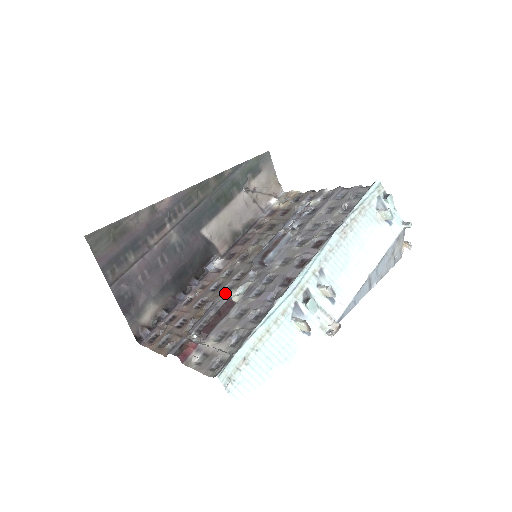
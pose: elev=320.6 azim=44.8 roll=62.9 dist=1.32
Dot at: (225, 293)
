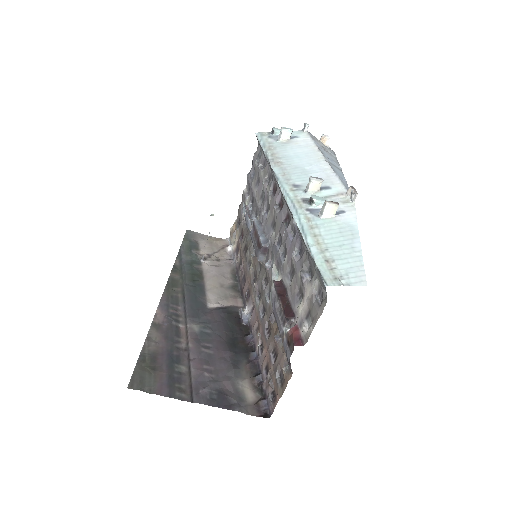
Dot at: occluded
